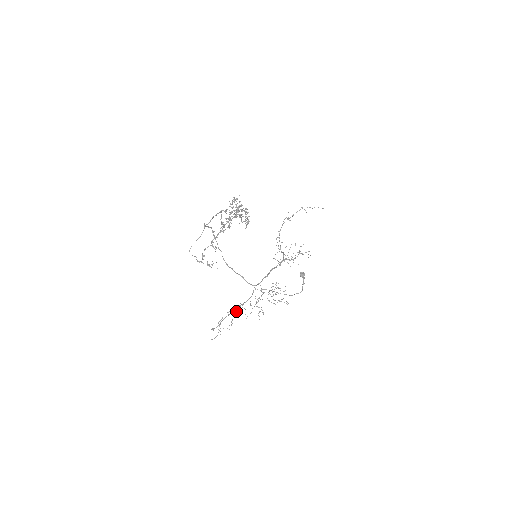
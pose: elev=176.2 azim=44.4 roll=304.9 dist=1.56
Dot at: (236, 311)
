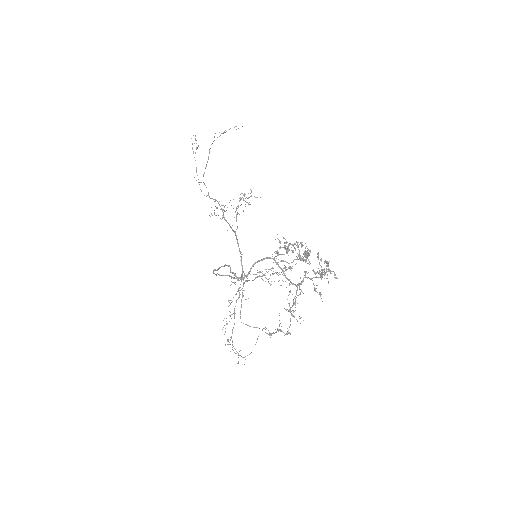
Dot at: (272, 333)
